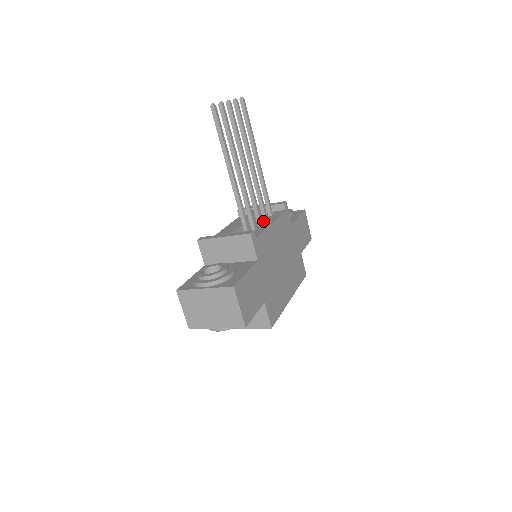
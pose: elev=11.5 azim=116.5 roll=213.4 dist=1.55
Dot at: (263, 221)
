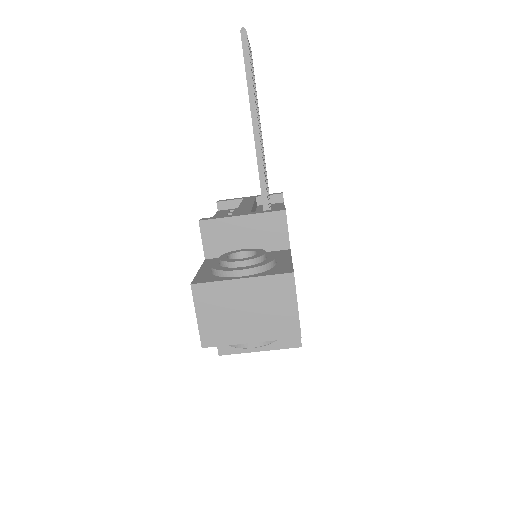
Dot at: occluded
